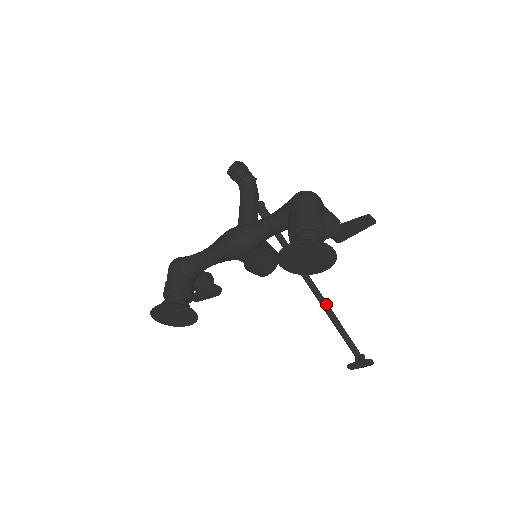
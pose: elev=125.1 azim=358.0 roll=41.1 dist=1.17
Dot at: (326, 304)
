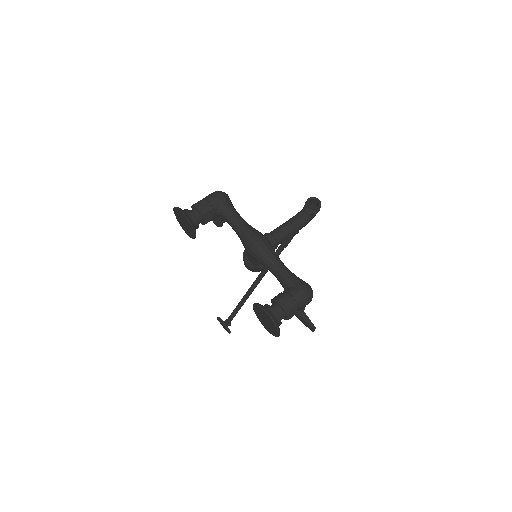
Dot at: (251, 293)
